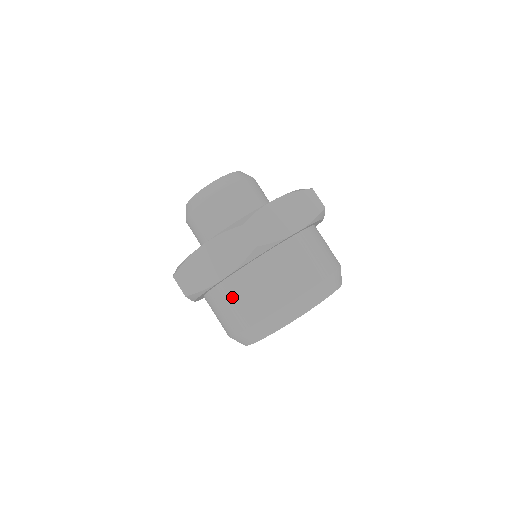
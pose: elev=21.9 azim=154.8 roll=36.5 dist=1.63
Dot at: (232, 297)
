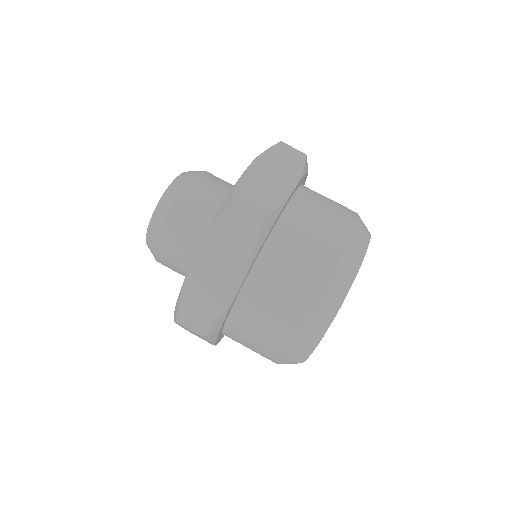
Dot at: (261, 305)
